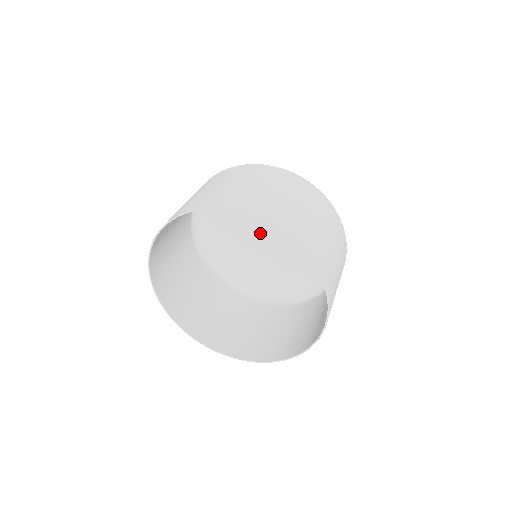
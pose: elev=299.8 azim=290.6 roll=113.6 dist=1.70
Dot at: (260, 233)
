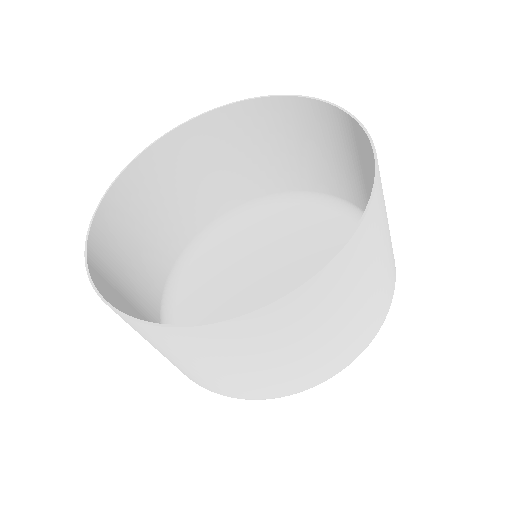
Dot at: (273, 274)
